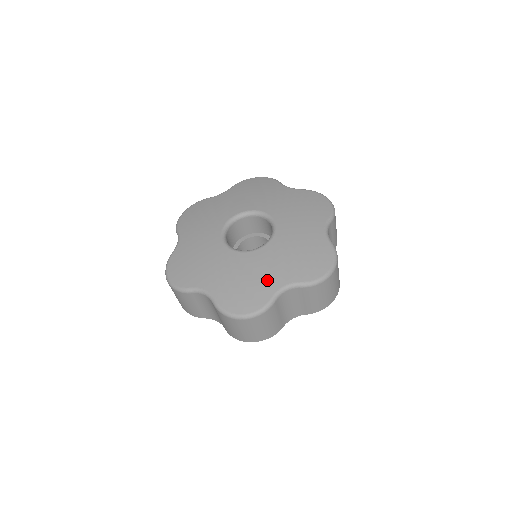
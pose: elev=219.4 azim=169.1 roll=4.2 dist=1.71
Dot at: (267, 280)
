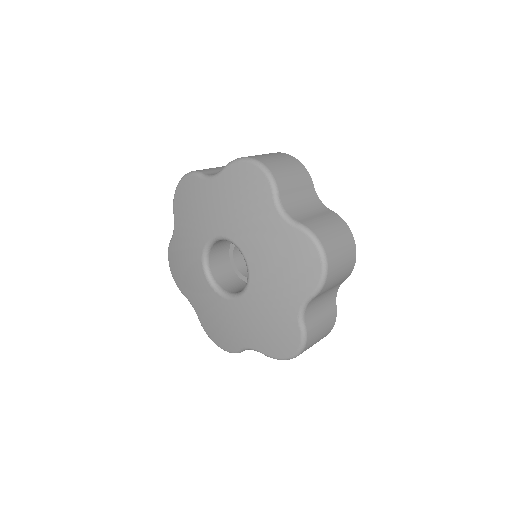
Dot at: (235, 334)
